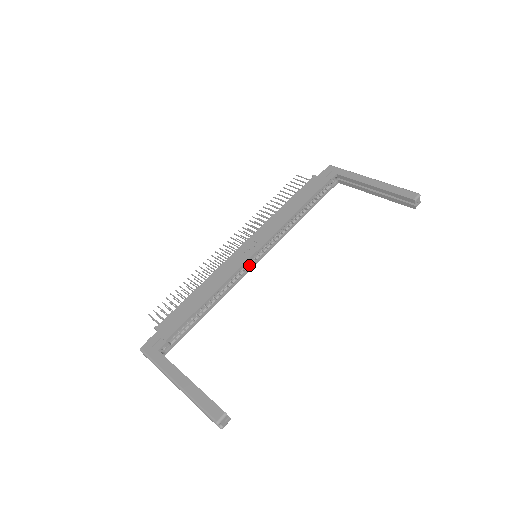
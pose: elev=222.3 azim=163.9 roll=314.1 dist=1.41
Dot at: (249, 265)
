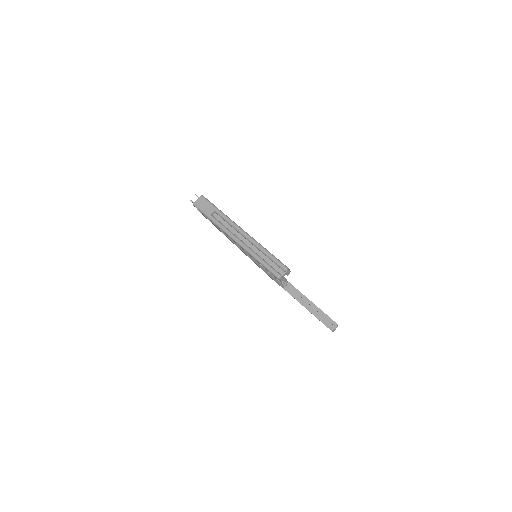
Dot at: occluded
